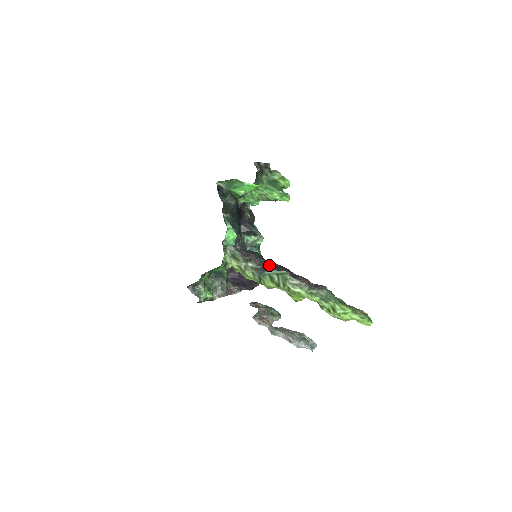
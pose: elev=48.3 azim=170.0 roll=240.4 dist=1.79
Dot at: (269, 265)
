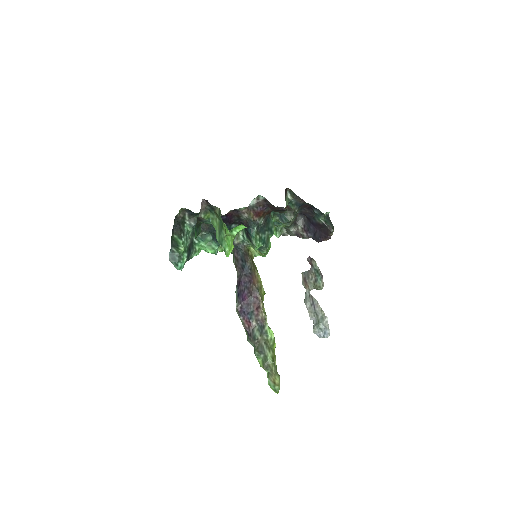
Dot at: (239, 285)
